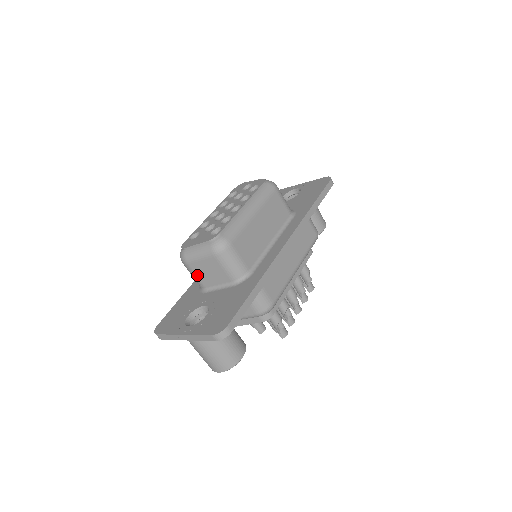
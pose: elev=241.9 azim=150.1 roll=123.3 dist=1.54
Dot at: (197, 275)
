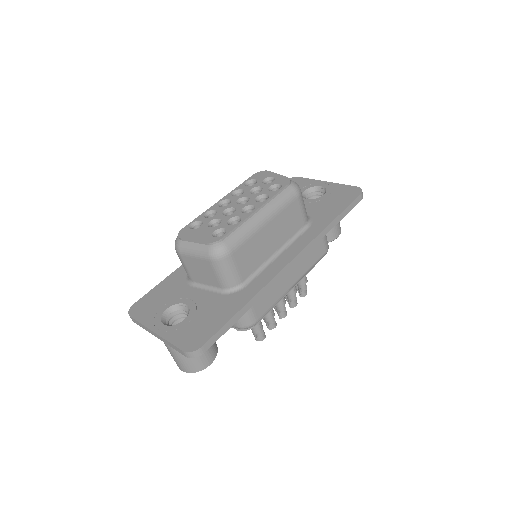
Dot at: (187, 268)
